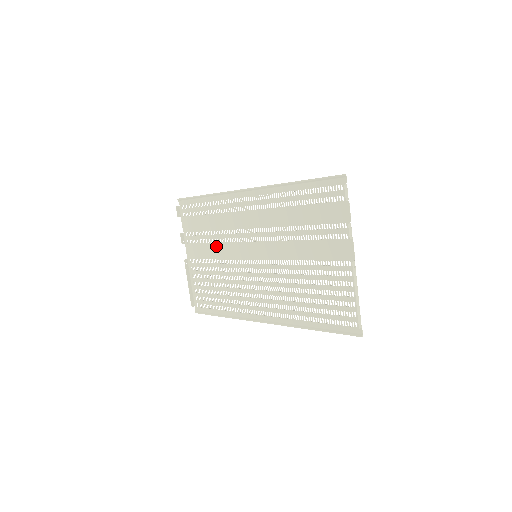
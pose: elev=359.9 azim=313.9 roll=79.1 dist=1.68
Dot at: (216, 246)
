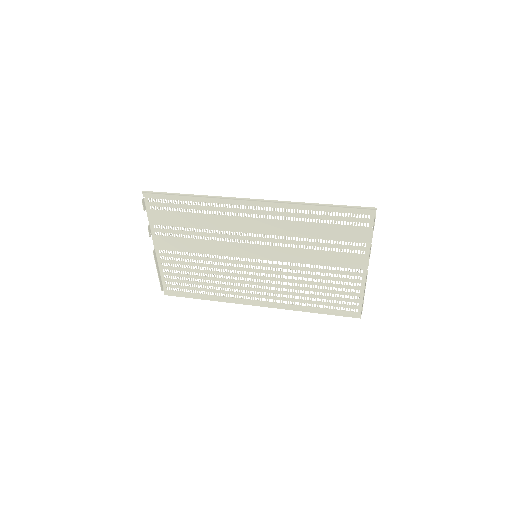
Dot at: (201, 242)
